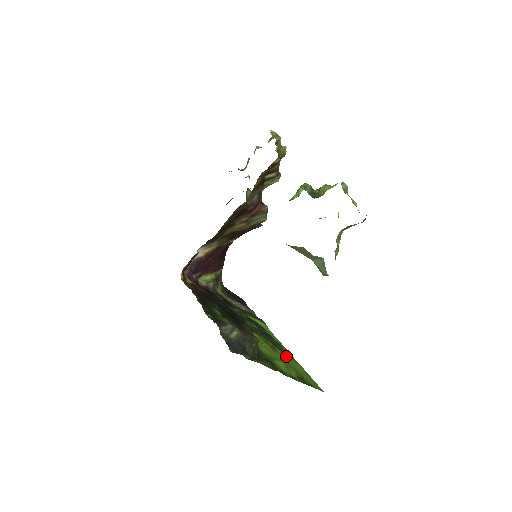
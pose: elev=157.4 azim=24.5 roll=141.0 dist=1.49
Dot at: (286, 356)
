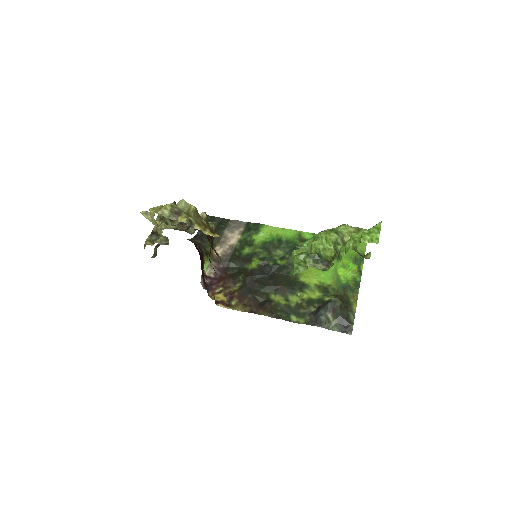
Dot at: occluded
